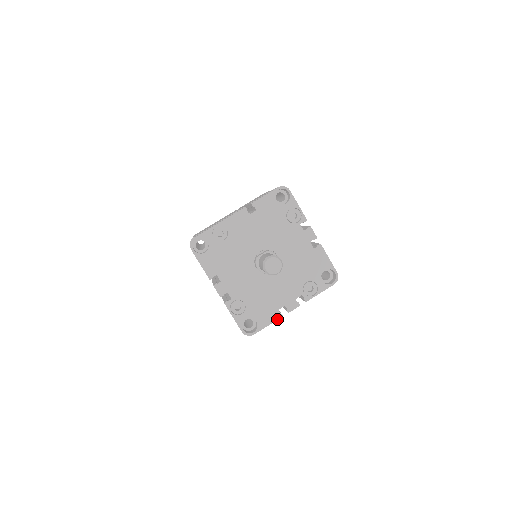
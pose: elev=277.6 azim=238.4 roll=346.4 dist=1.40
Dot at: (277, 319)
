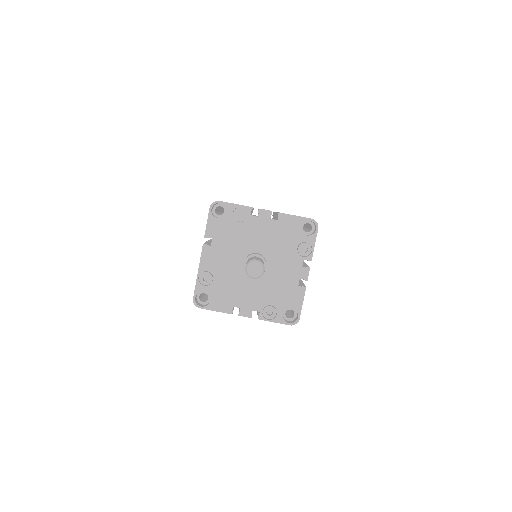
Dot at: (304, 293)
